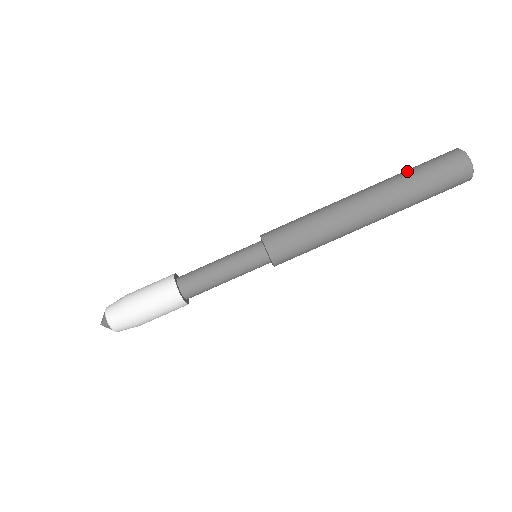
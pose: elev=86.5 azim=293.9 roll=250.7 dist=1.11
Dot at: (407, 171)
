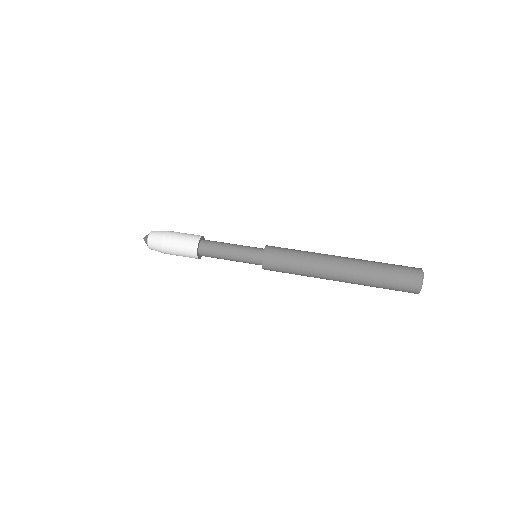
Dot at: (380, 263)
